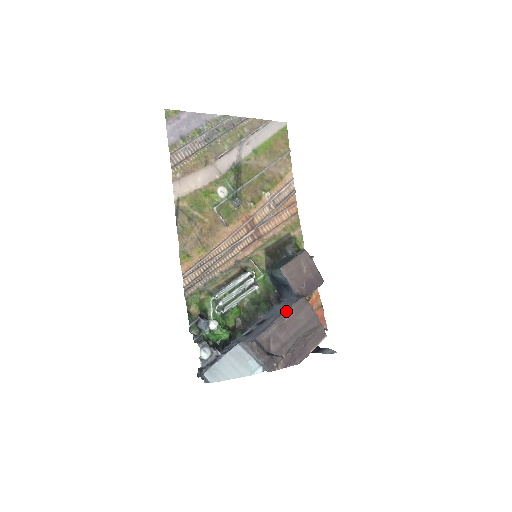
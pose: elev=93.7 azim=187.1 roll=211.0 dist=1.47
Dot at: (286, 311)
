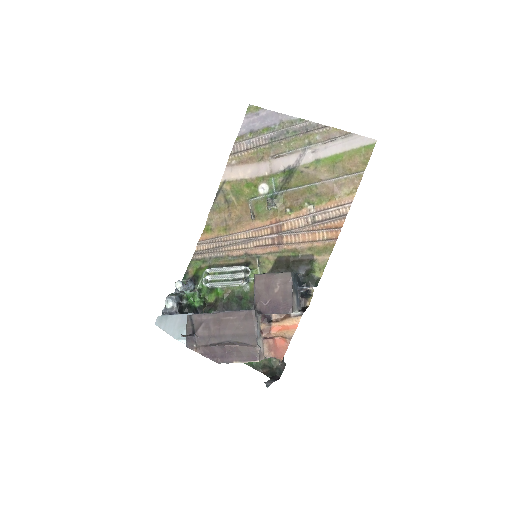
Dot at: (230, 311)
